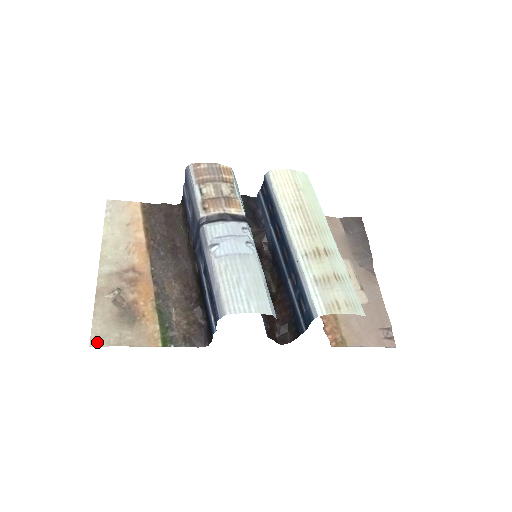
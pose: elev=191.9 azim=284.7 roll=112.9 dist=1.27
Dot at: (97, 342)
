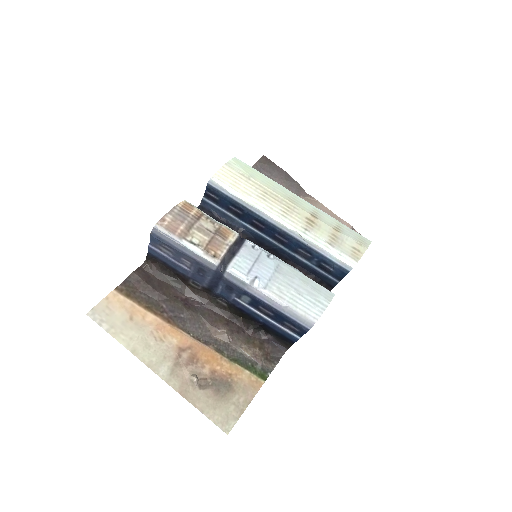
Dot at: (228, 426)
